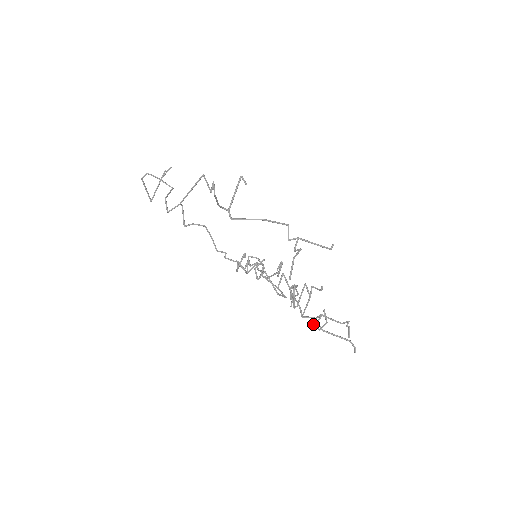
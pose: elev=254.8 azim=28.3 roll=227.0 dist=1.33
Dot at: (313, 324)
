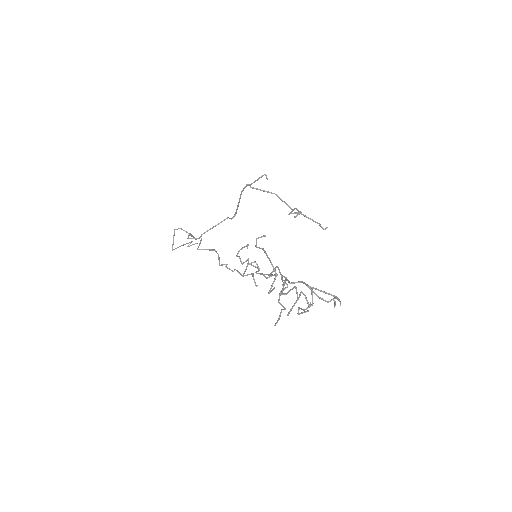
Dot at: (298, 310)
